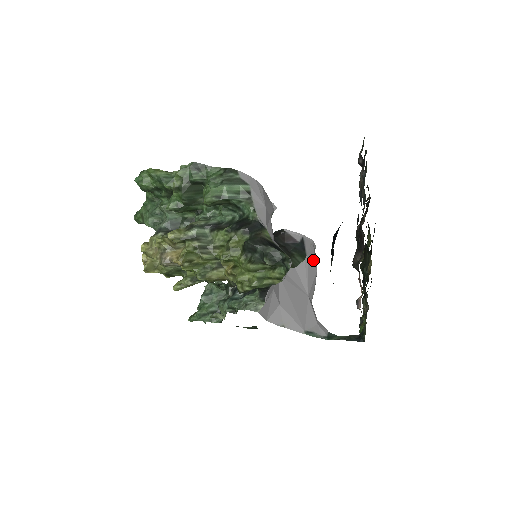
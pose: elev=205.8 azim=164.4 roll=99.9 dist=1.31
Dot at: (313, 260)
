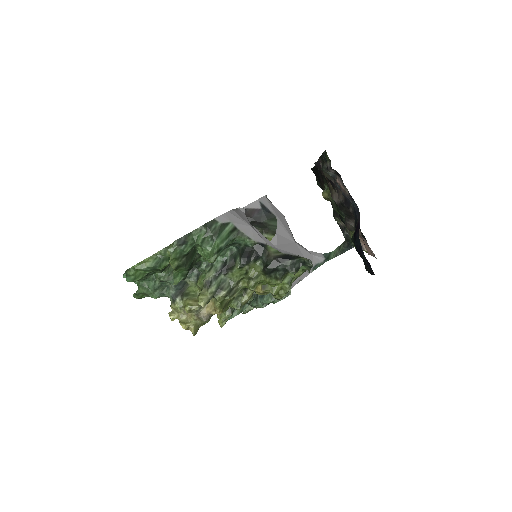
Dot at: (278, 212)
